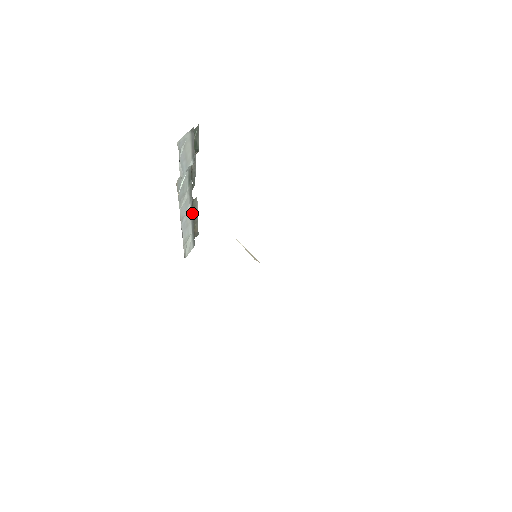
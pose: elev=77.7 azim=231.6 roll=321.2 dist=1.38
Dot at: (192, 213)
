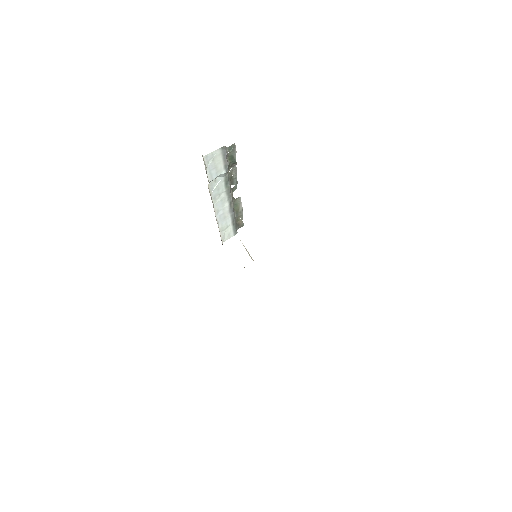
Dot at: (232, 209)
